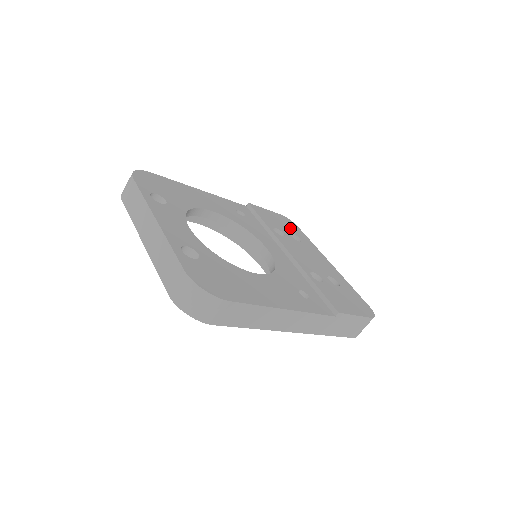
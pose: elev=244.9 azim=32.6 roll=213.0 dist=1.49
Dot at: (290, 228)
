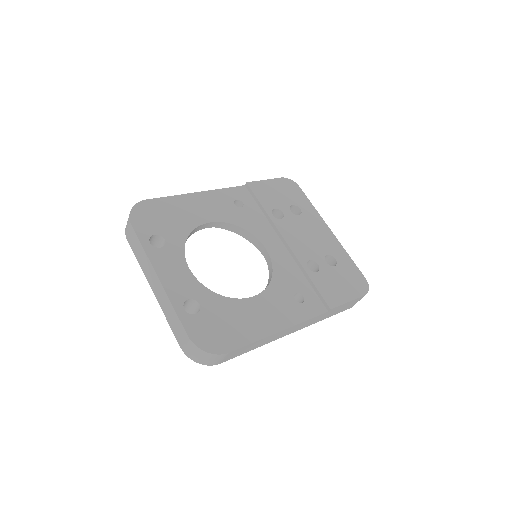
Dot at: (290, 197)
